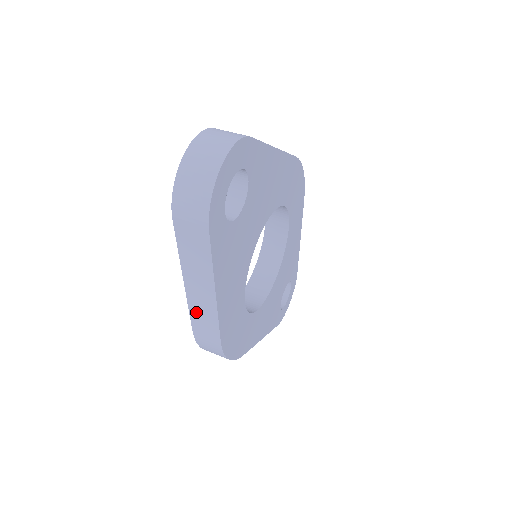
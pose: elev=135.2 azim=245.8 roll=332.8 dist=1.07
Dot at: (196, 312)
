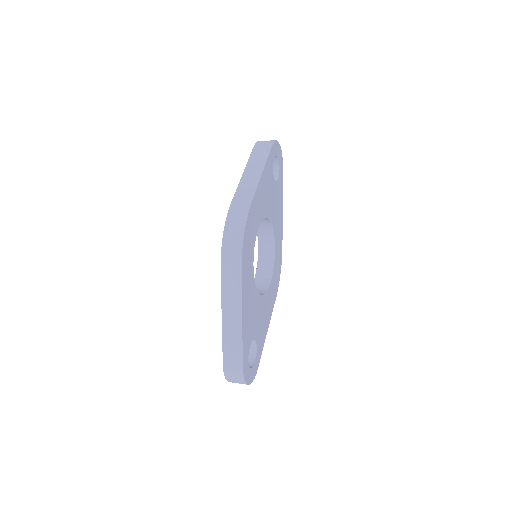
Dot at: (242, 188)
